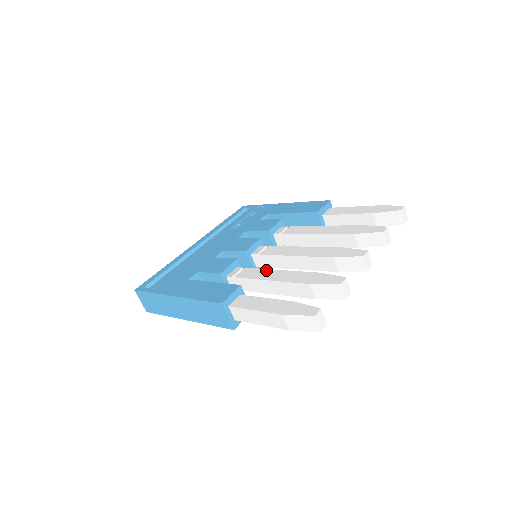
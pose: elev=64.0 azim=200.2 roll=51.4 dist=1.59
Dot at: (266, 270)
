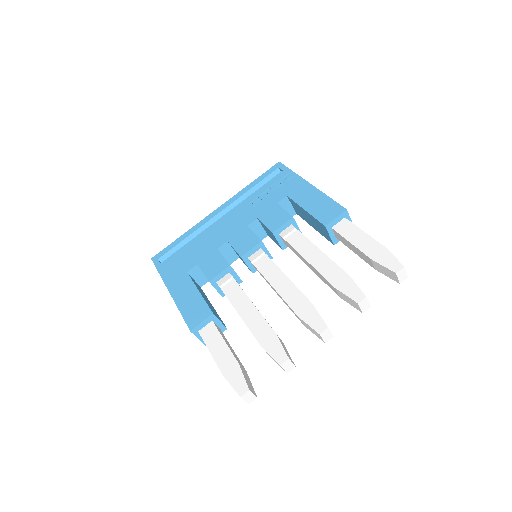
Dot at: (244, 296)
